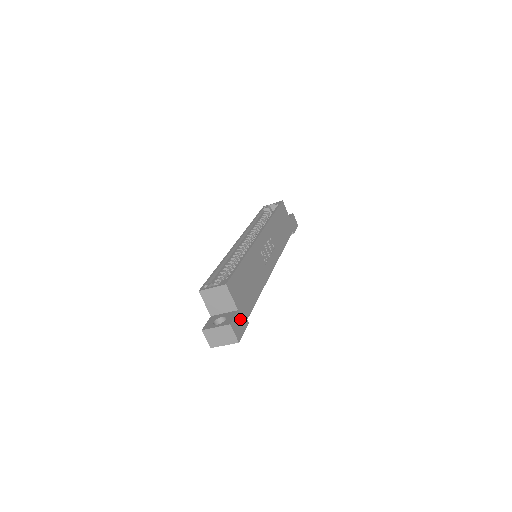
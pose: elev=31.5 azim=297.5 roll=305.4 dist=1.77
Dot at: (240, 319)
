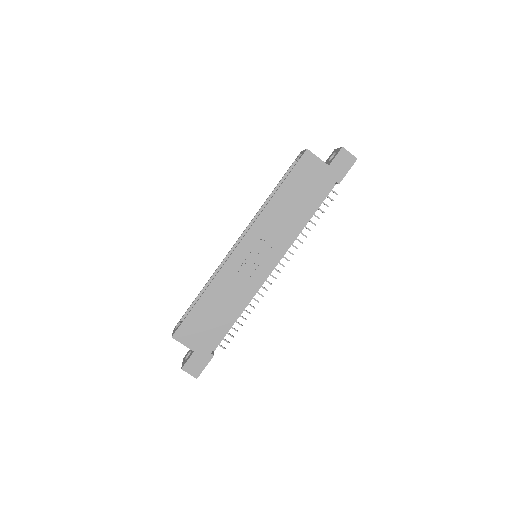
Dot at: (198, 358)
